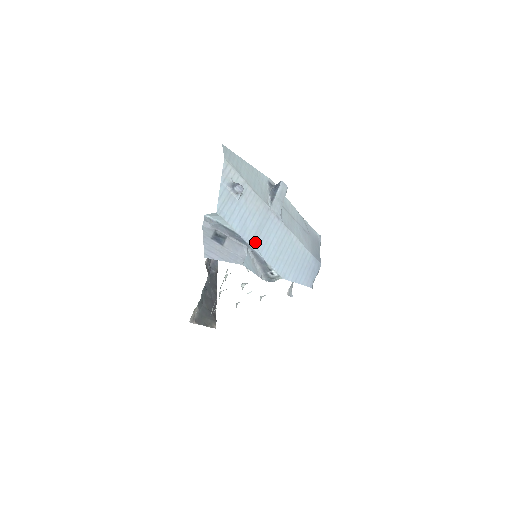
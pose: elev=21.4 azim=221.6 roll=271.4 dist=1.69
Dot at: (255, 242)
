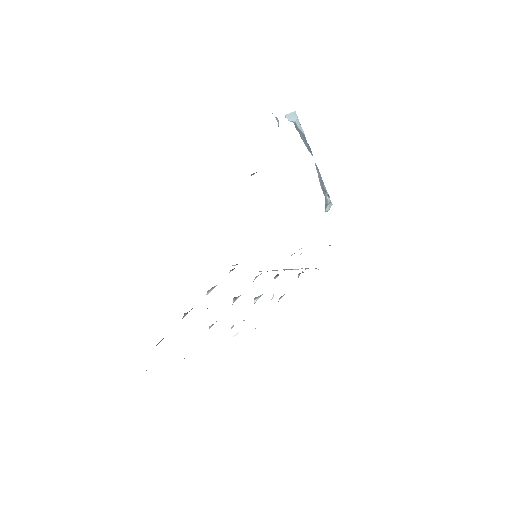
Dot at: occluded
